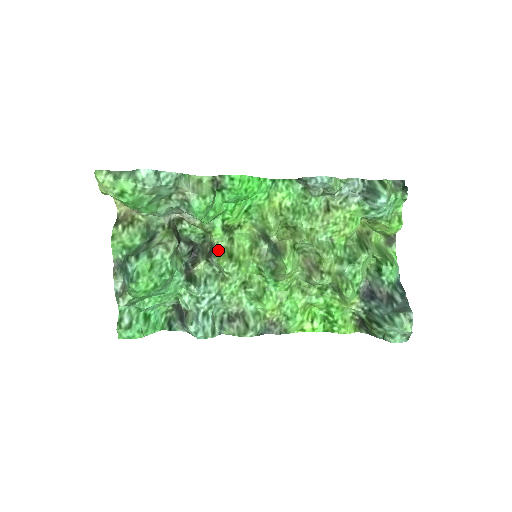
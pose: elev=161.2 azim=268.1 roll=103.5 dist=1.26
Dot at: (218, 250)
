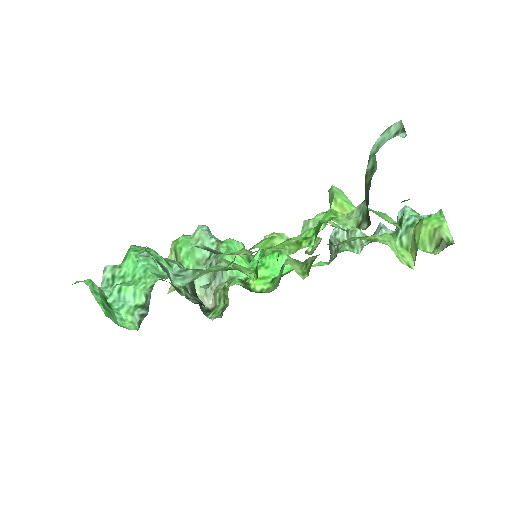
Dot at: occluded
